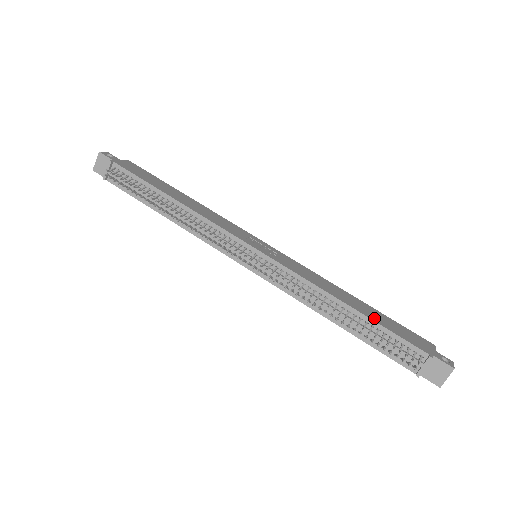
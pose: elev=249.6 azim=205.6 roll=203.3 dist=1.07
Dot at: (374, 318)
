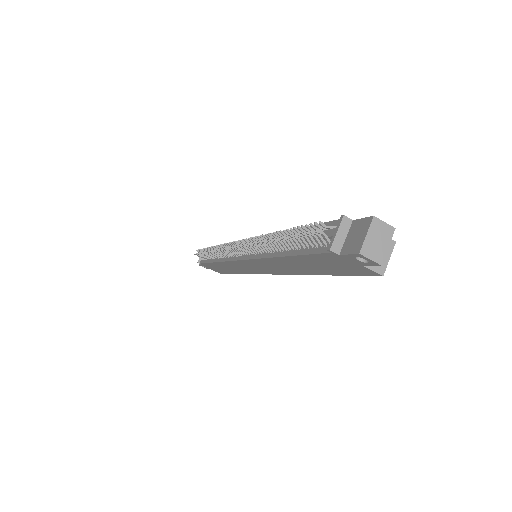
Dot at: occluded
